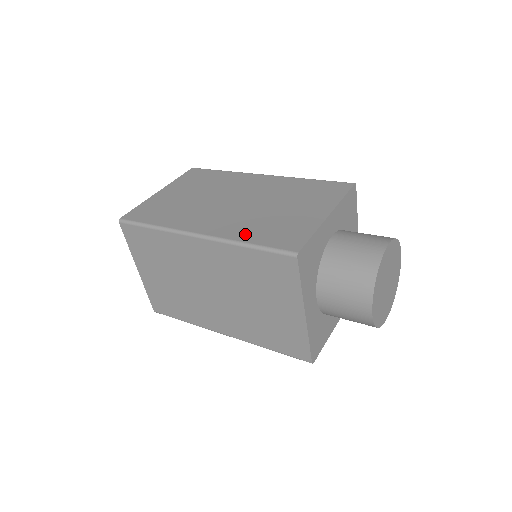
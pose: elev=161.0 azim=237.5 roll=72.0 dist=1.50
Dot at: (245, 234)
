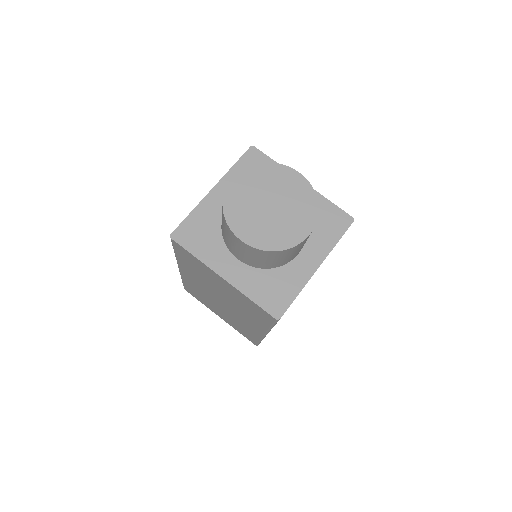
Dot at: occluded
